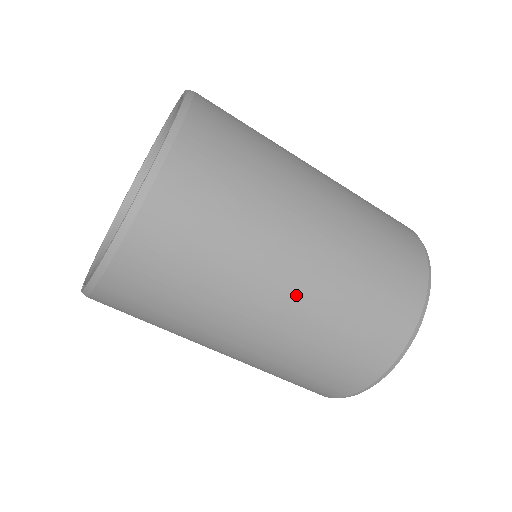
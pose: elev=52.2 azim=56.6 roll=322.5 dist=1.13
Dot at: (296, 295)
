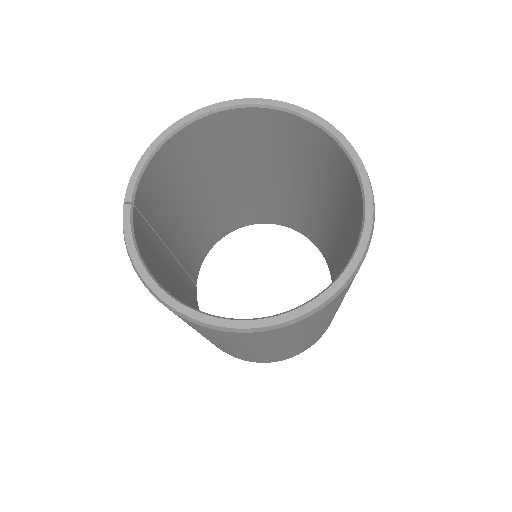
Dot at: (234, 350)
